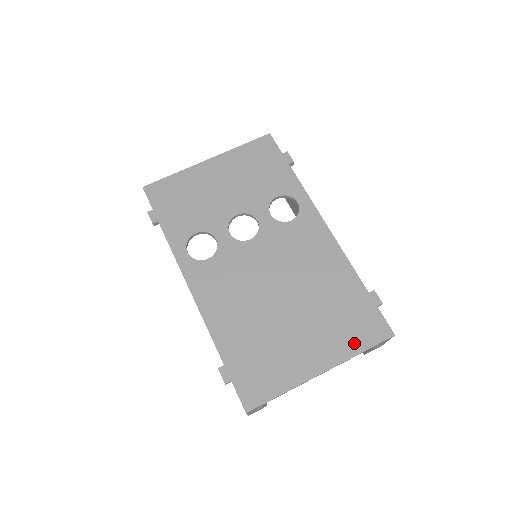
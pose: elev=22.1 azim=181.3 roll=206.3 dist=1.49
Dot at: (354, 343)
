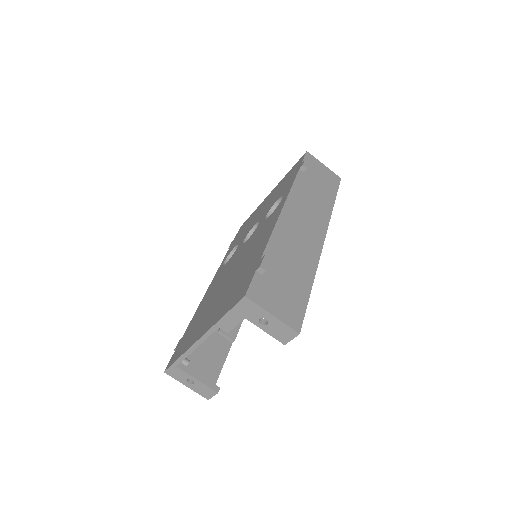
Dot at: (225, 309)
